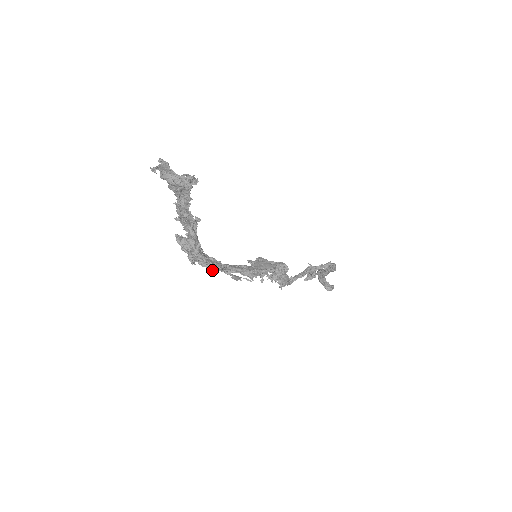
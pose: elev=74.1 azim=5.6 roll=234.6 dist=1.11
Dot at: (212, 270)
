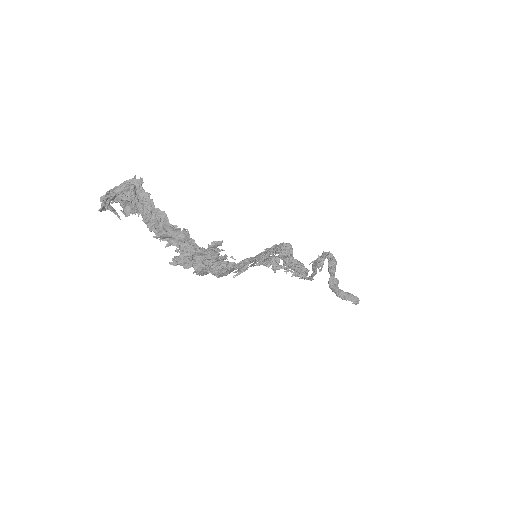
Dot at: (227, 268)
